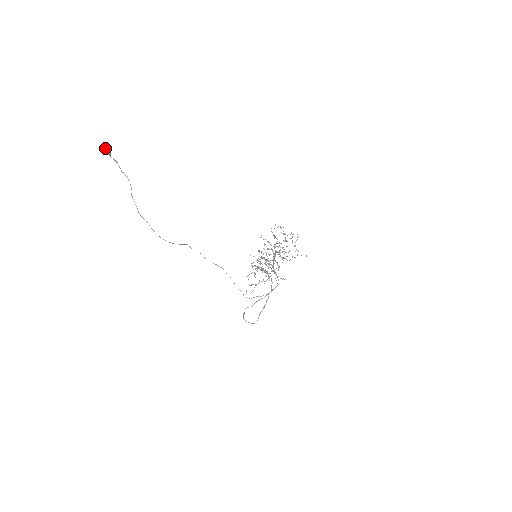
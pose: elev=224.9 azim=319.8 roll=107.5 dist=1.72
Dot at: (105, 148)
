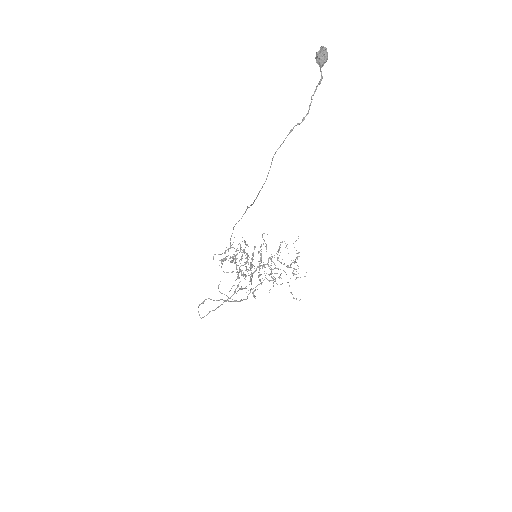
Dot at: (327, 55)
